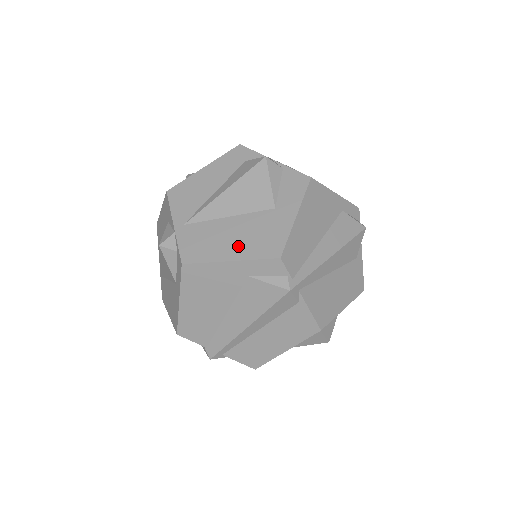
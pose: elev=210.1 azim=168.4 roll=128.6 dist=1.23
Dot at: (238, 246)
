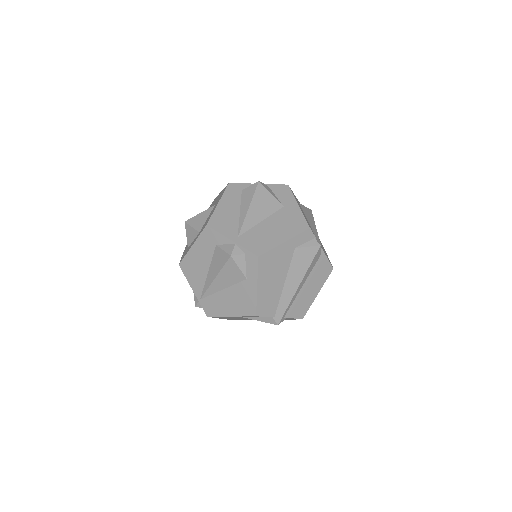
Dot at: (282, 233)
